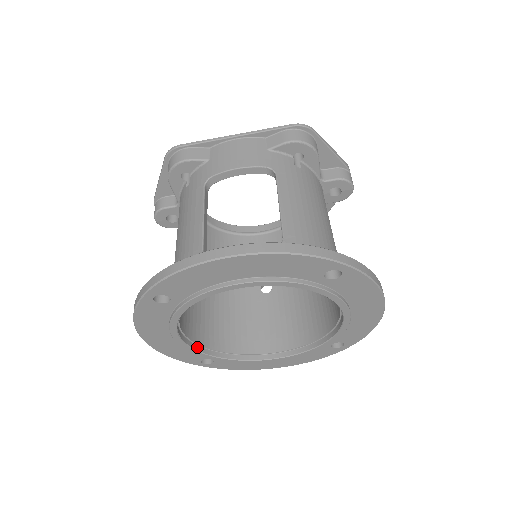
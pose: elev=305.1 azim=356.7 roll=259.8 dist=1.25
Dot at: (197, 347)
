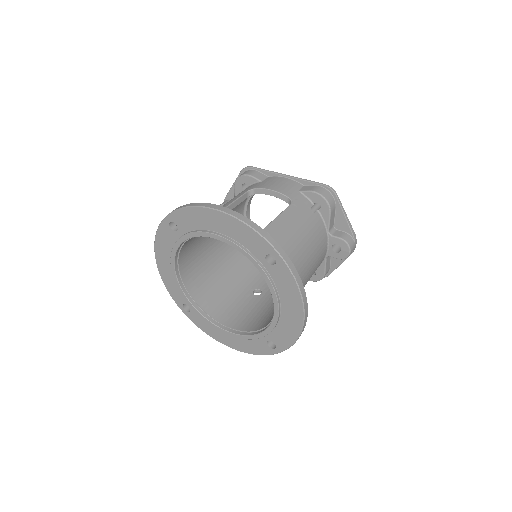
Dot at: (183, 287)
